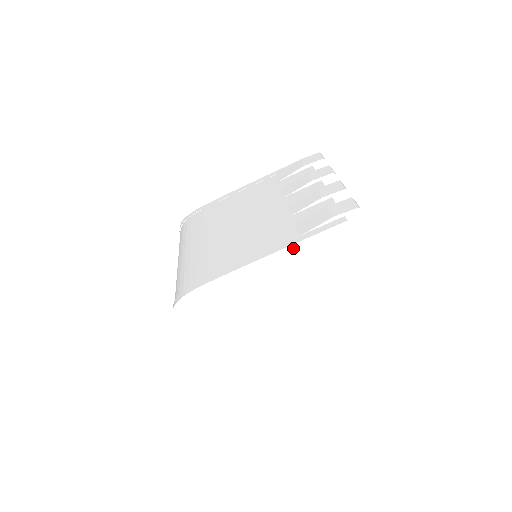
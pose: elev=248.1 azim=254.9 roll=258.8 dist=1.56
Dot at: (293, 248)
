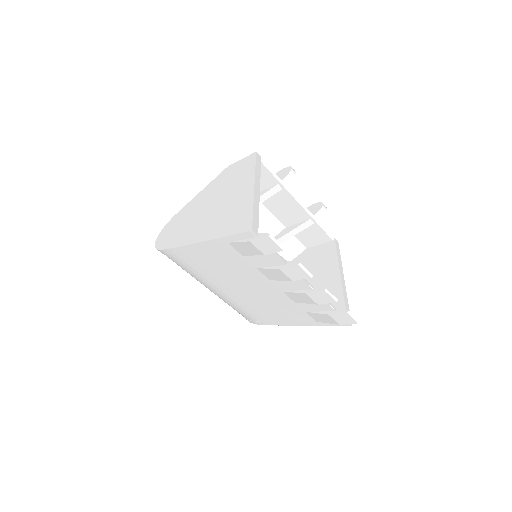
Dot at: occluded
